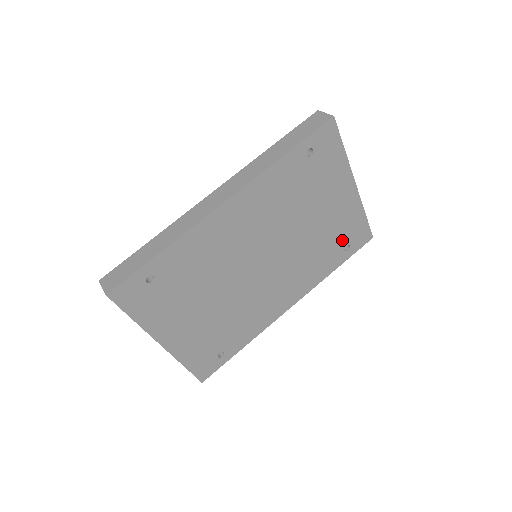
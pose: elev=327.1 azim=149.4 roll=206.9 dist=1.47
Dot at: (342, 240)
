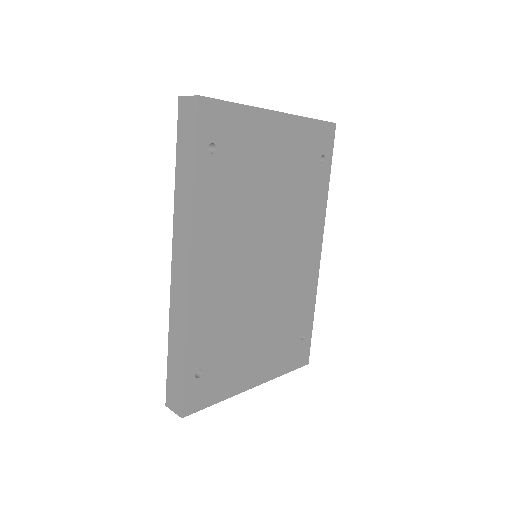
Dot at: (312, 161)
